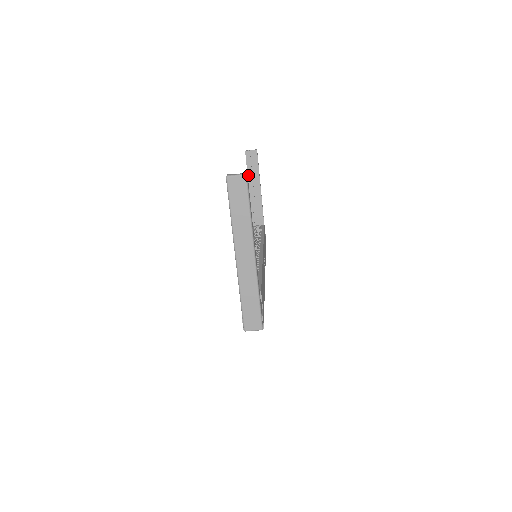
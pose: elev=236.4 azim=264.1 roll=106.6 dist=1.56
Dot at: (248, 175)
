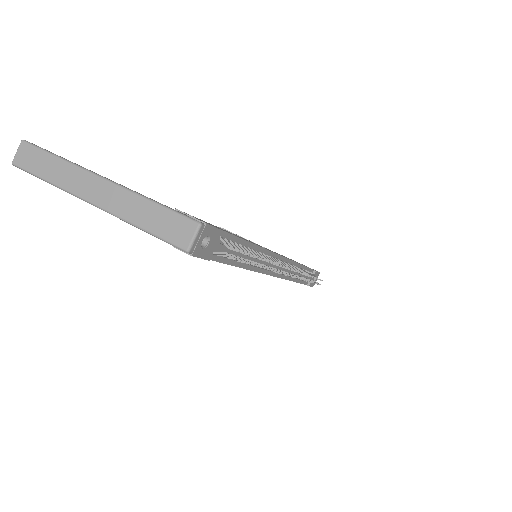
Dot at: occluded
